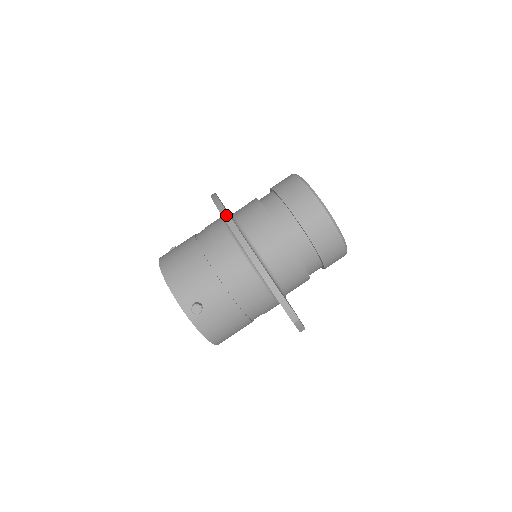
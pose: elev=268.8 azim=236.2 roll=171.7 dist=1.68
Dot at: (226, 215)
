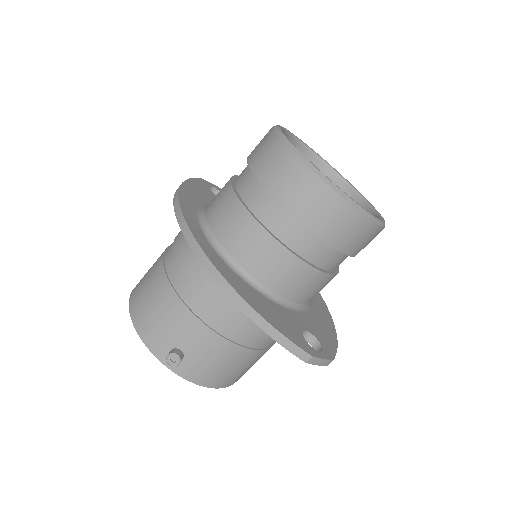
Dot at: (181, 220)
